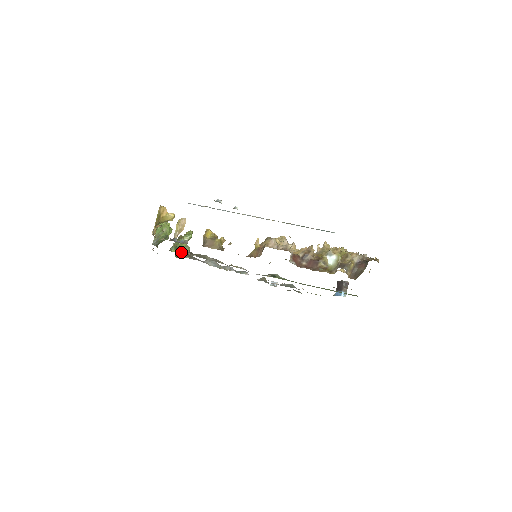
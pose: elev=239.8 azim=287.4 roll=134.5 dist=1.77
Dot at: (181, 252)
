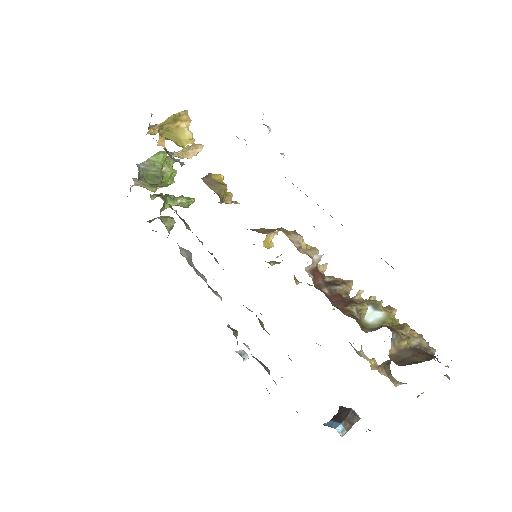
Dot at: (162, 198)
